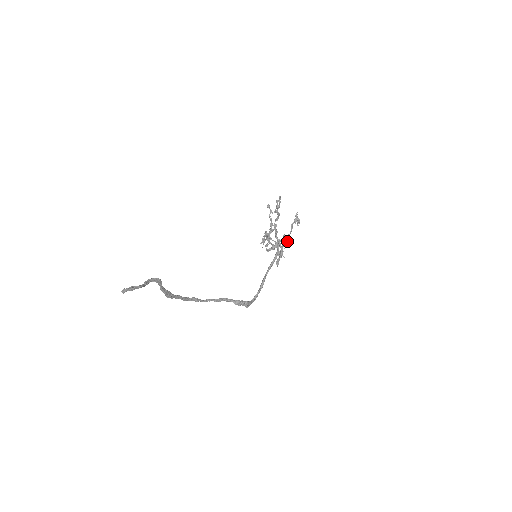
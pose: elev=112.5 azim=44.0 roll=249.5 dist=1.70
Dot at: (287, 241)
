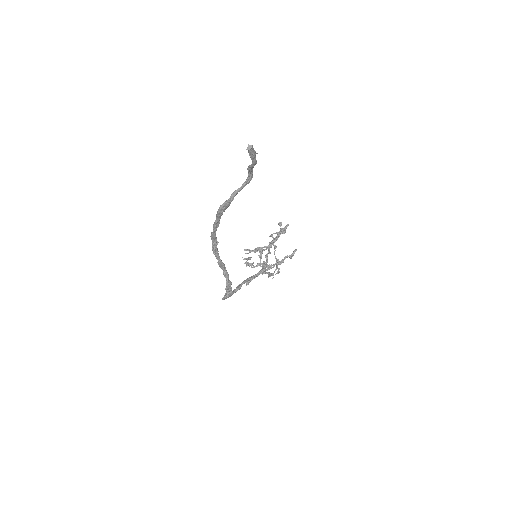
Dot at: occluded
